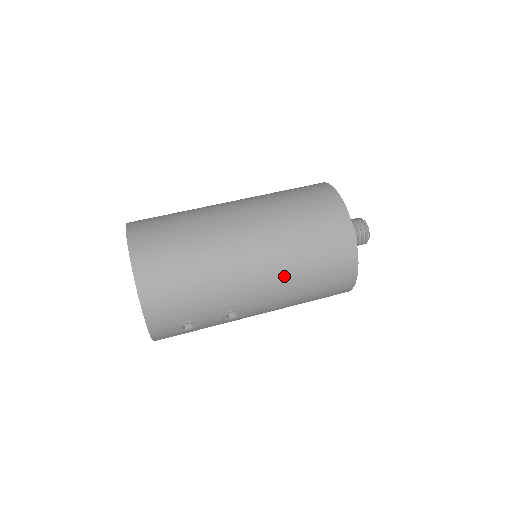
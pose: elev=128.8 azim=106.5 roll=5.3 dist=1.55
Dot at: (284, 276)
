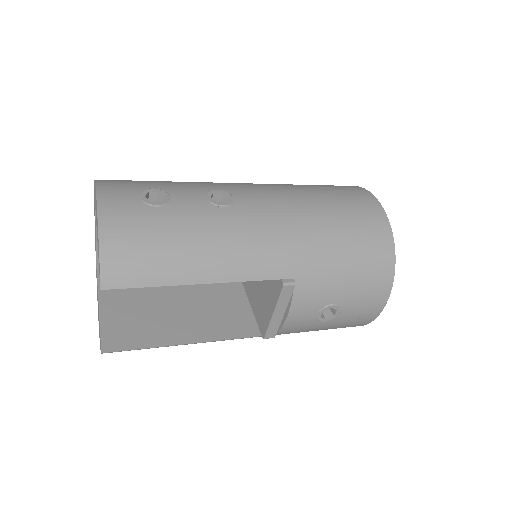
Dot at: occluded
